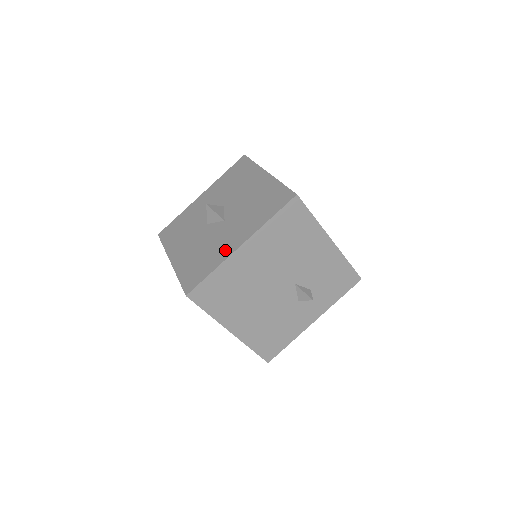
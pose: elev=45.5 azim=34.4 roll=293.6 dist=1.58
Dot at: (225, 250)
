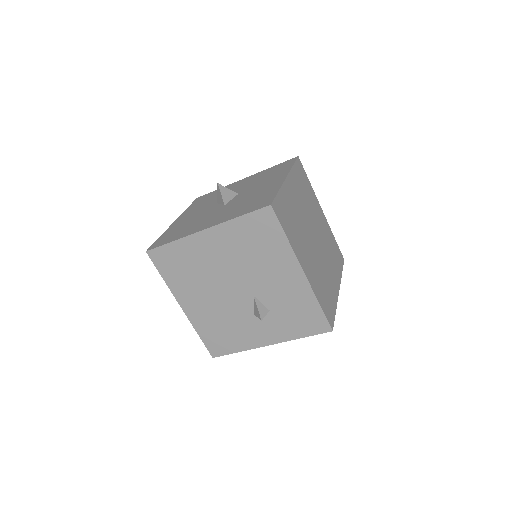
Dot at: (195, 228)
